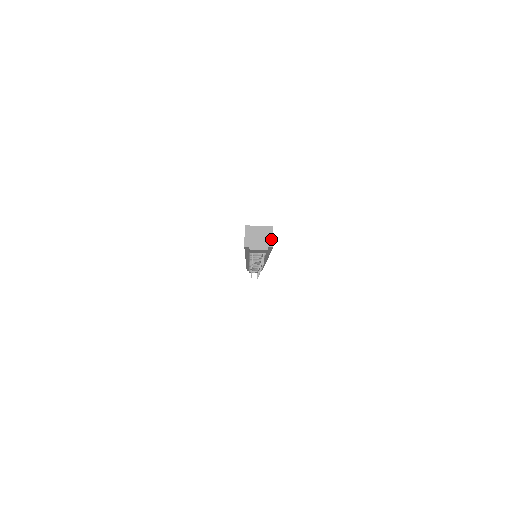
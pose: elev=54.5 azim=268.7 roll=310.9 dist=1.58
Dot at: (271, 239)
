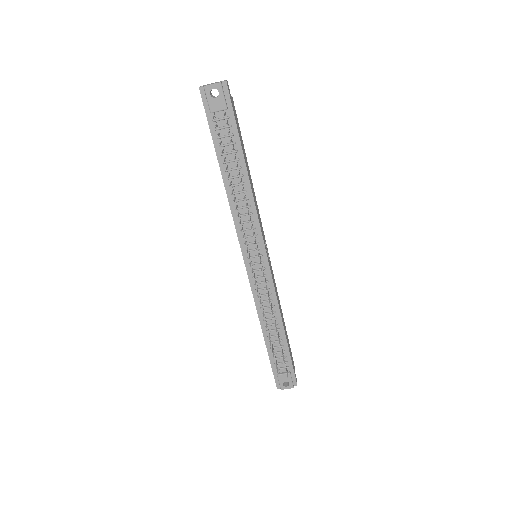
Dot at: (225, 80)
